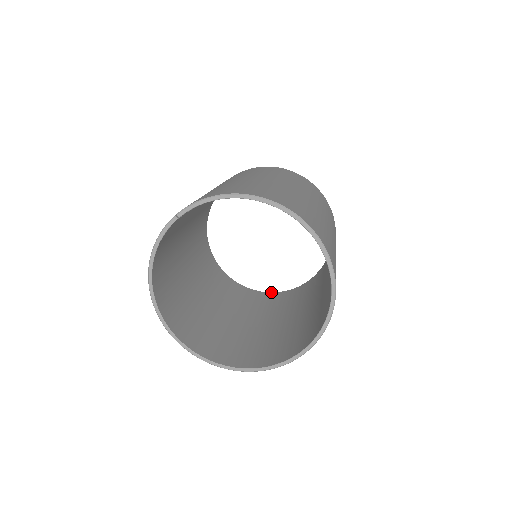
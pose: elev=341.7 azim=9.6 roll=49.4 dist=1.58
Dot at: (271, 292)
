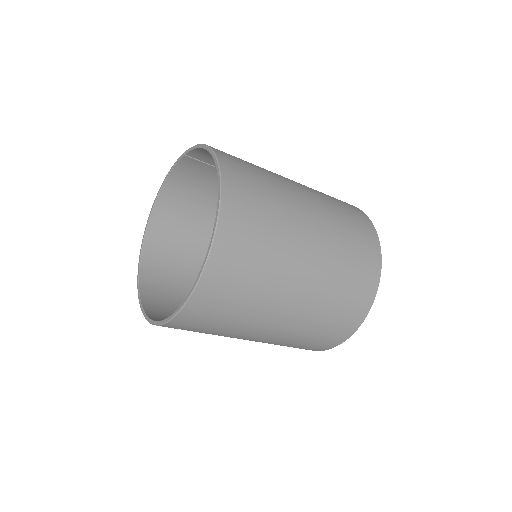
Dot at: occluded
